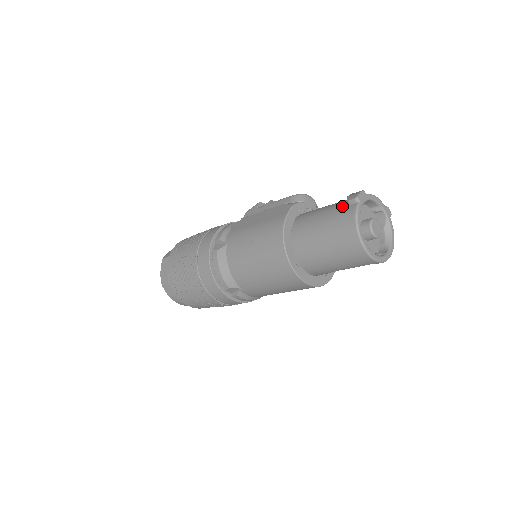
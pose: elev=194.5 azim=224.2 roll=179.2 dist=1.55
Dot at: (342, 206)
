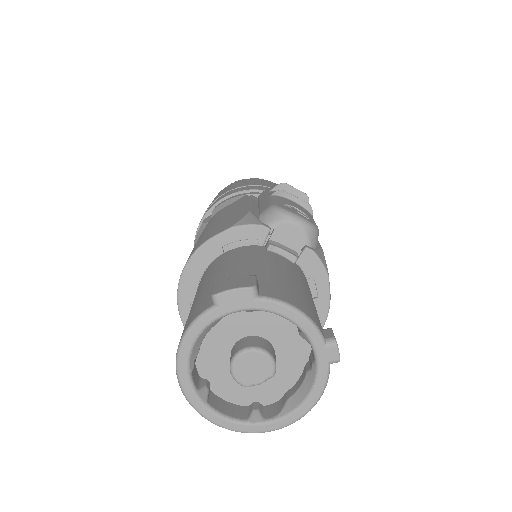
Dot at: occluded
